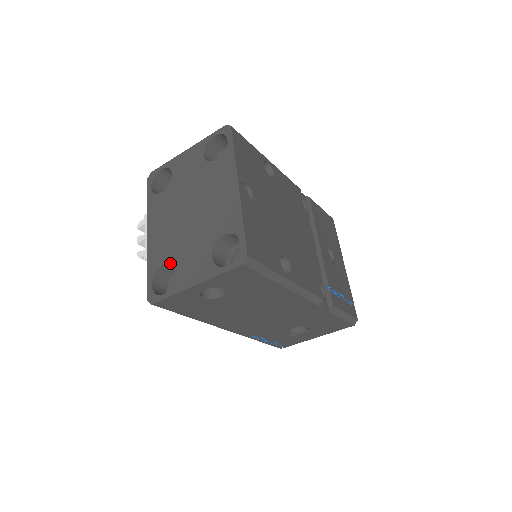
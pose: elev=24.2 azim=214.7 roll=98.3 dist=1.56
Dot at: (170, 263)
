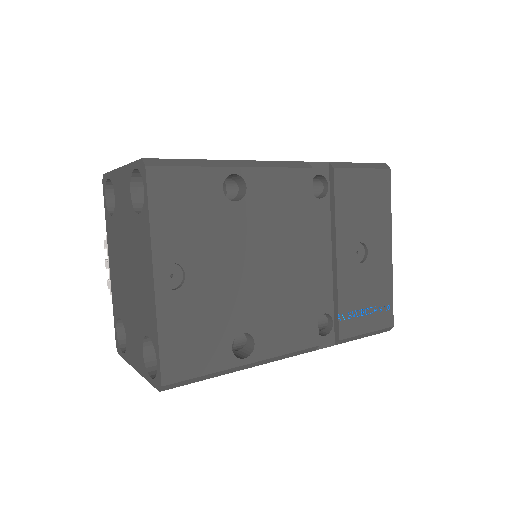
Dot at: occluded
